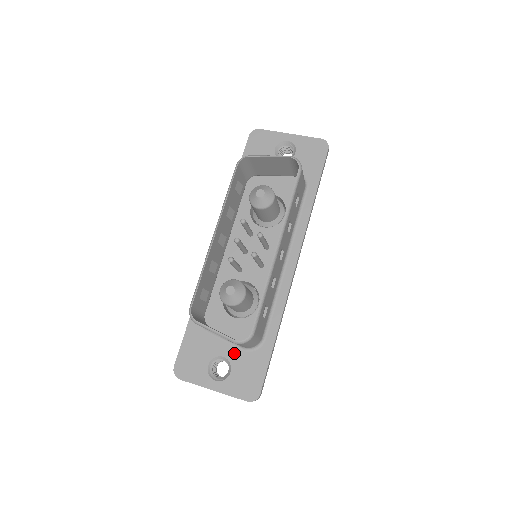
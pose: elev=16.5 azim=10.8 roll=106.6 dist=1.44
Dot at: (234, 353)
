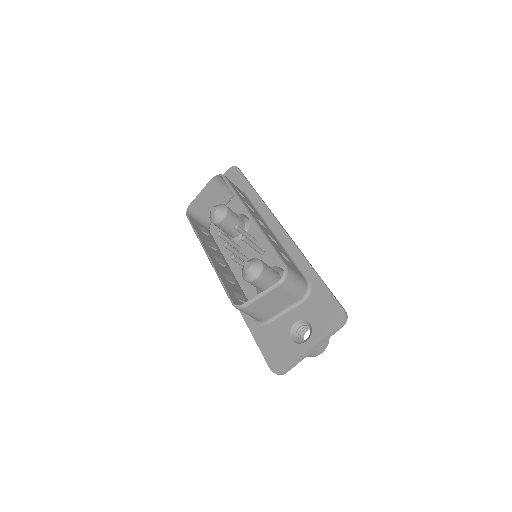
Dot at: (299, 311)
